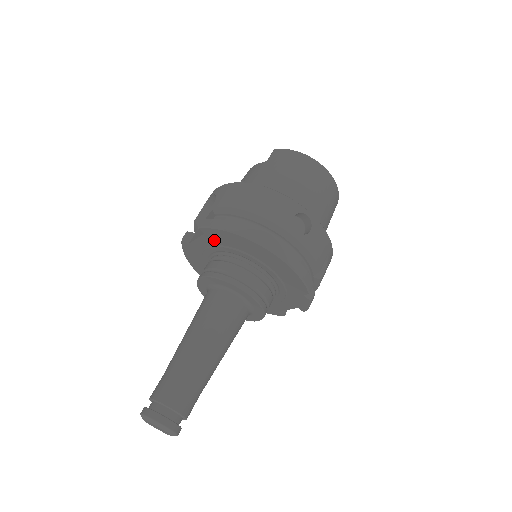
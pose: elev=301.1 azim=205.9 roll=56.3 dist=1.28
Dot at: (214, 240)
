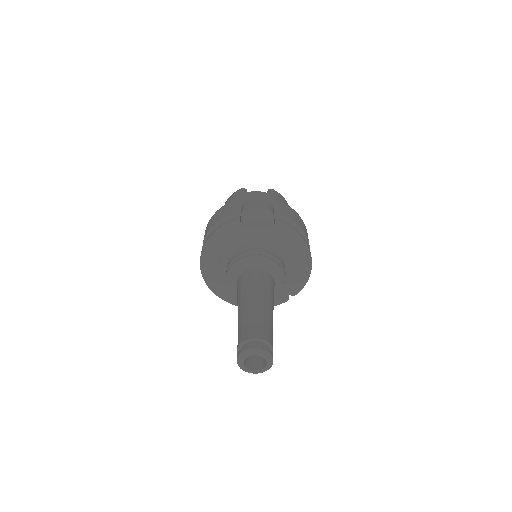
Dot at: (275, 235)
